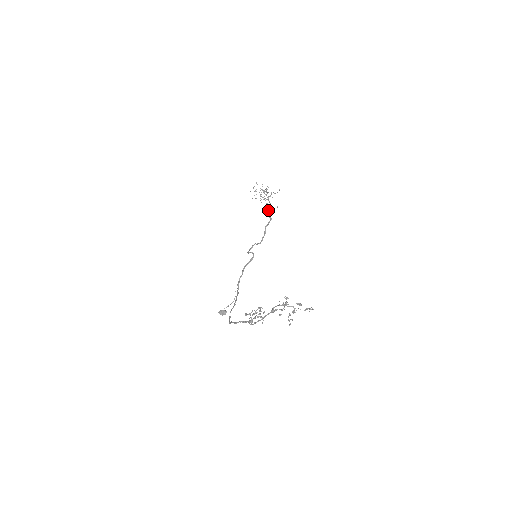
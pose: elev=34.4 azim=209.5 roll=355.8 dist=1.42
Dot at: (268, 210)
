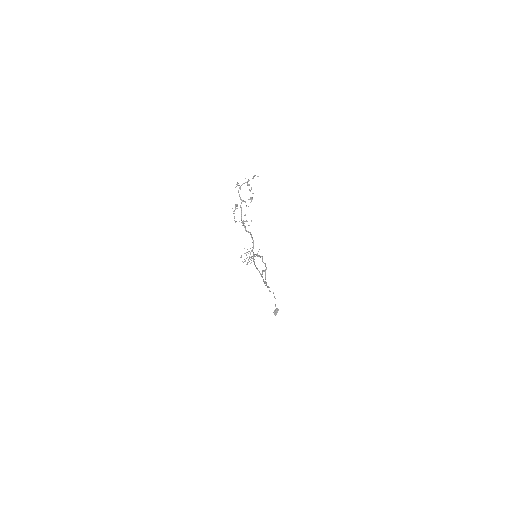
Dot at: occluded
